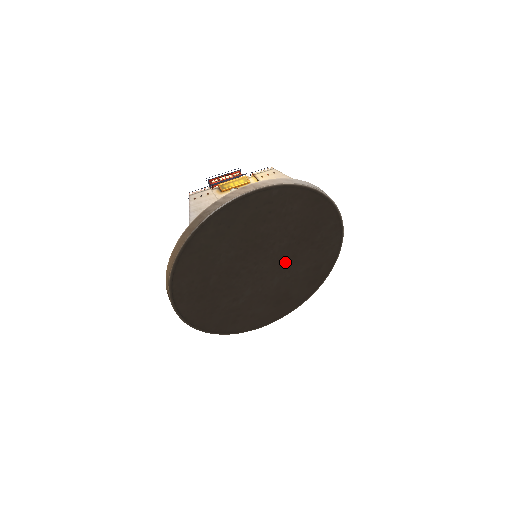
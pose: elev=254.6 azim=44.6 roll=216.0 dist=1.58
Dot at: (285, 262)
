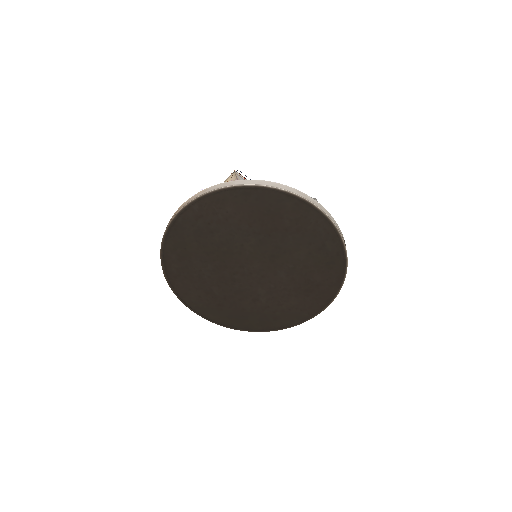
Dot at: (273, 256)
